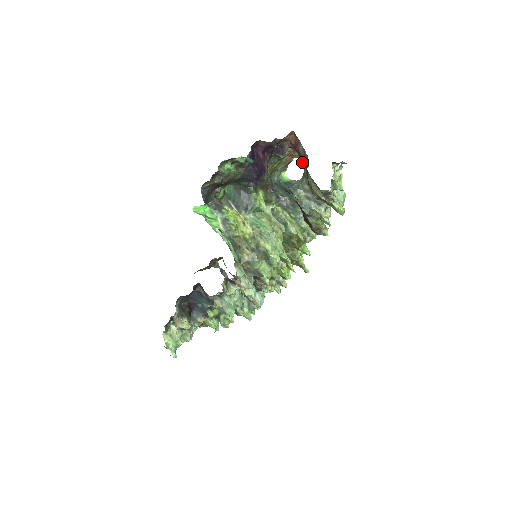
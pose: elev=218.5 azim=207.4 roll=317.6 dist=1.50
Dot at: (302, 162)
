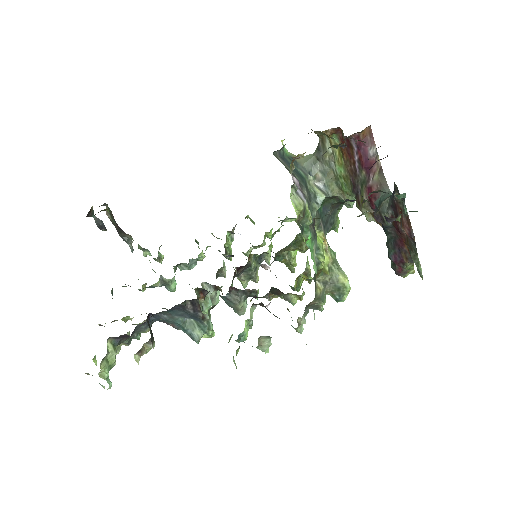
Dot at: (365, 167)
